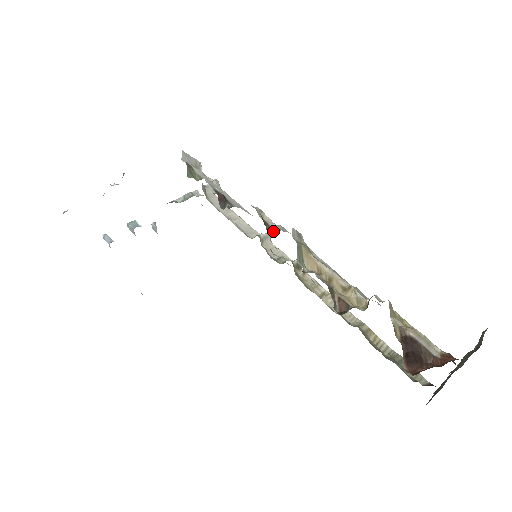
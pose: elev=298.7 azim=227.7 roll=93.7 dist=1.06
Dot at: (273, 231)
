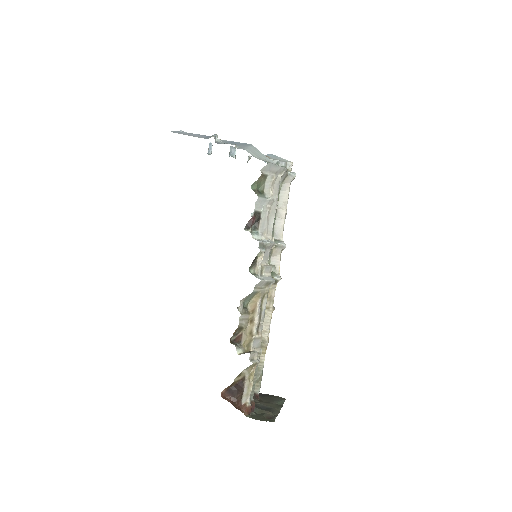
Dot at: (254, 270)
